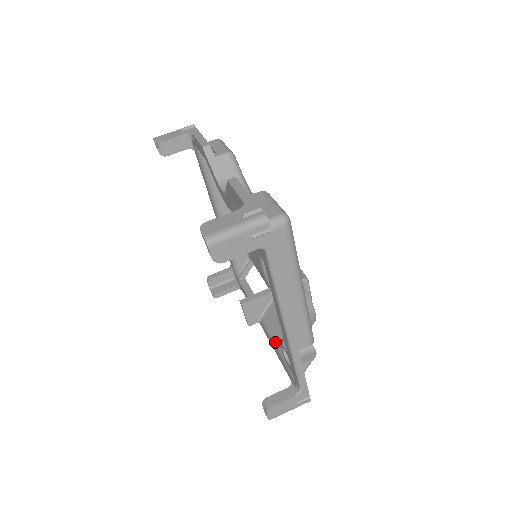
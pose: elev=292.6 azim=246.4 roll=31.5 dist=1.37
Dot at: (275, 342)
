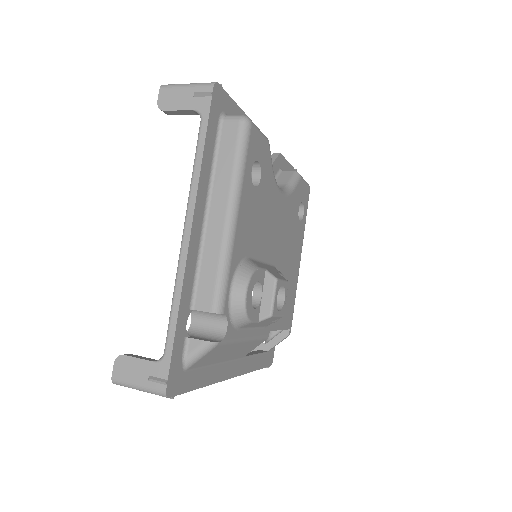
Dot at: occluded
